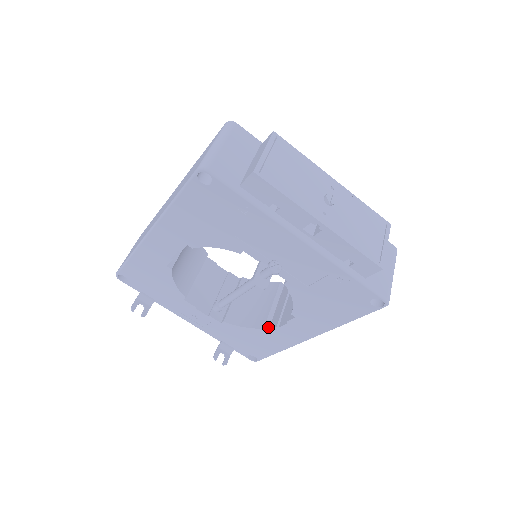
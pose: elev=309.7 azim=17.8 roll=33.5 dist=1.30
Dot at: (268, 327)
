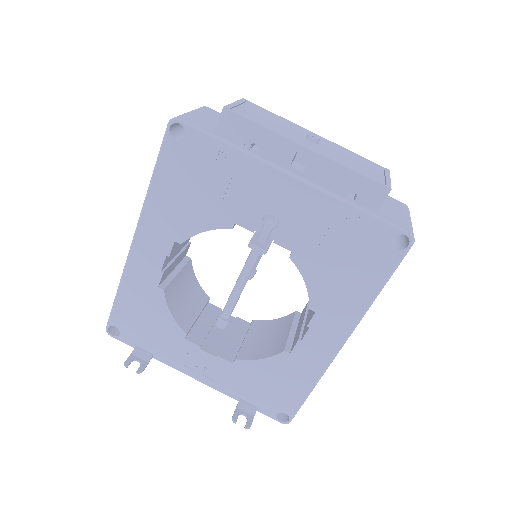
Dot at: (289, 350)
